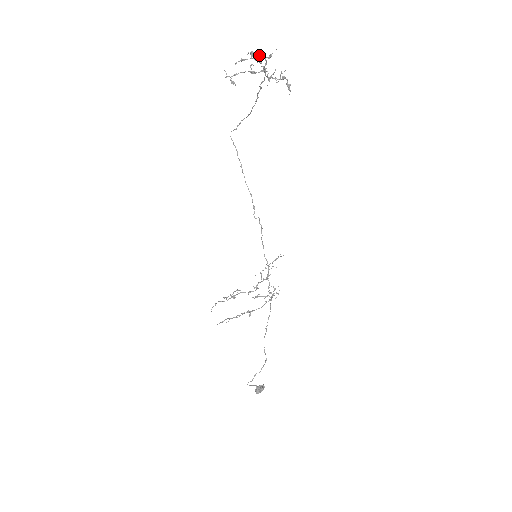
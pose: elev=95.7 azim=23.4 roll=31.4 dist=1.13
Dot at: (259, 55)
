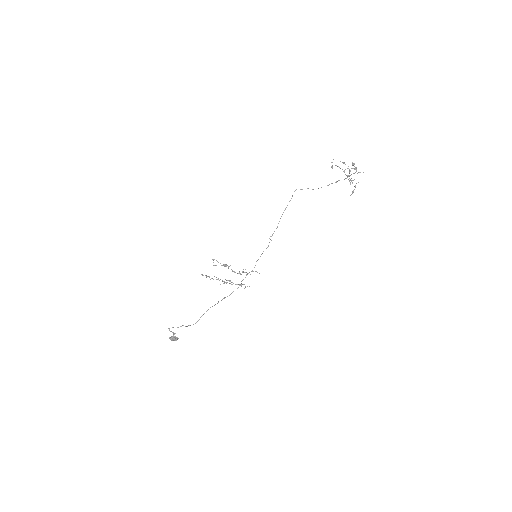
Dot at: (355, 167)
